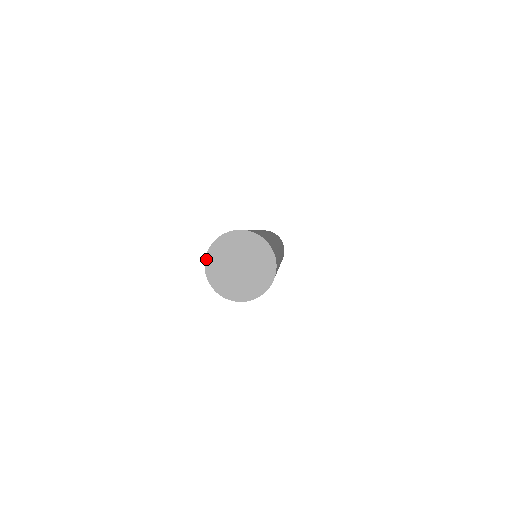
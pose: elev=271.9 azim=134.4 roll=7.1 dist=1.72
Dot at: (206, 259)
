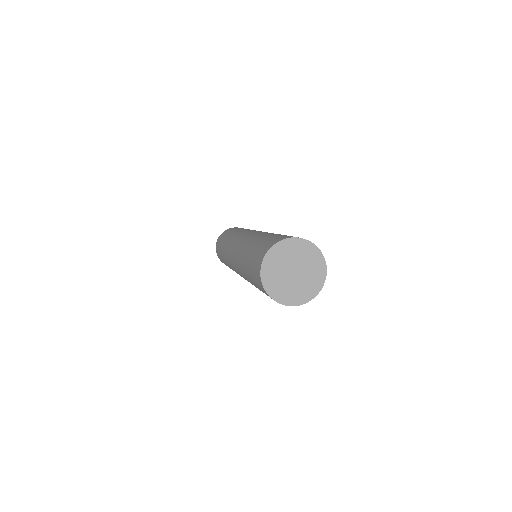
Dot at: (263, 284)
